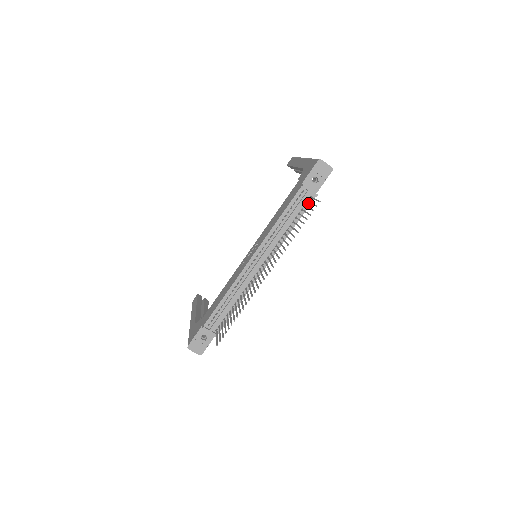
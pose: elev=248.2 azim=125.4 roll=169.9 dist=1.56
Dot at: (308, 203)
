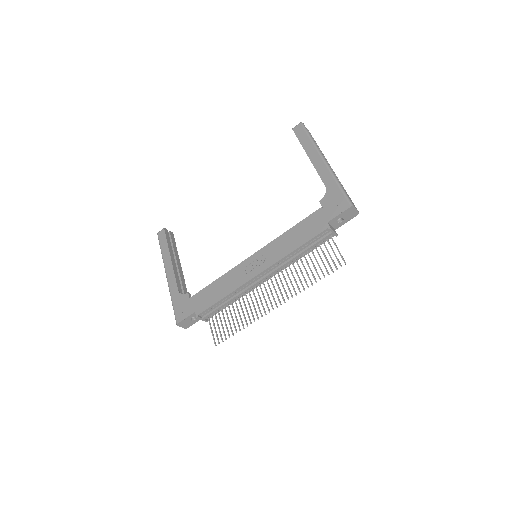
Dot at: (326, 240)
